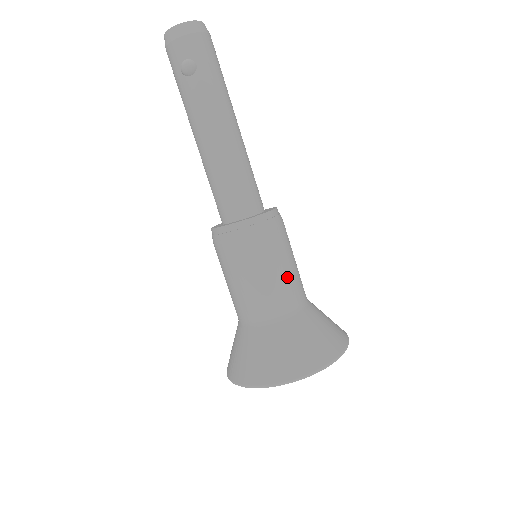
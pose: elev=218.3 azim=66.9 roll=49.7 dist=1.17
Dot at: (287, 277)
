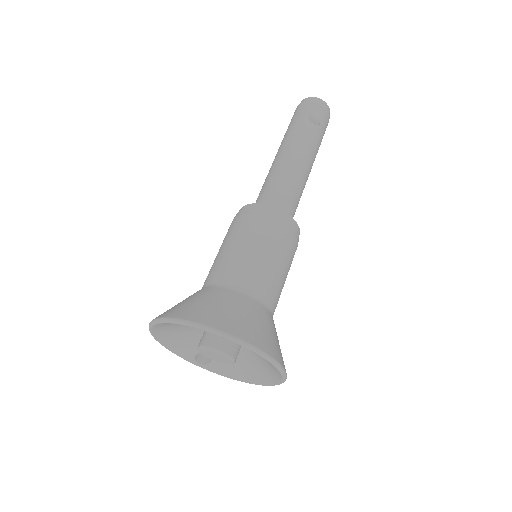
Dot at: (283, 283)
